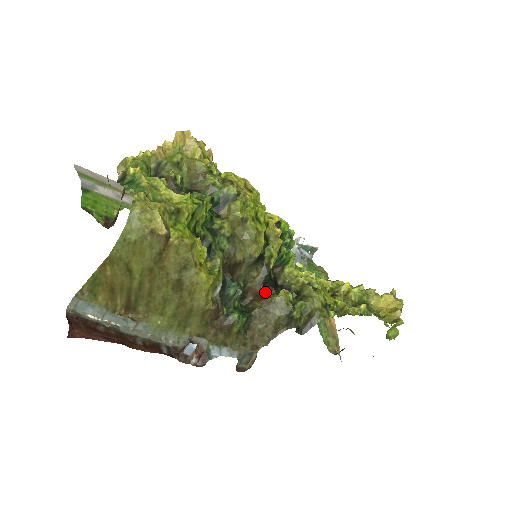
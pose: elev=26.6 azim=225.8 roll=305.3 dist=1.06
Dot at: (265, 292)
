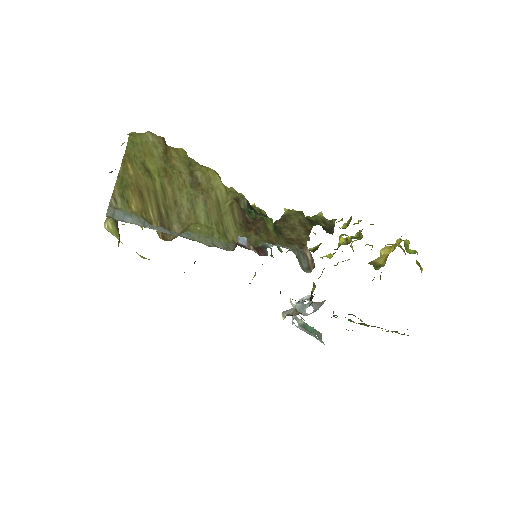
Dot at: occluded
